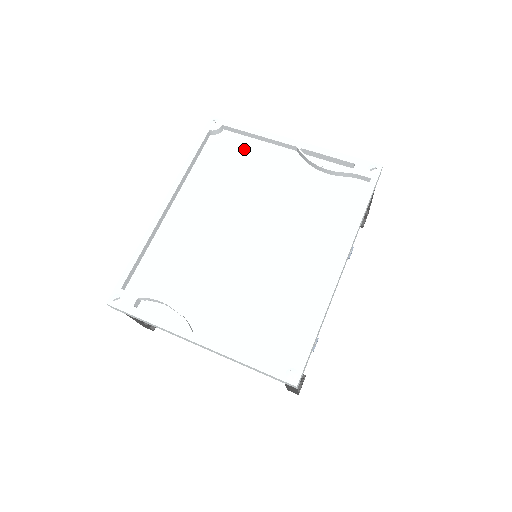
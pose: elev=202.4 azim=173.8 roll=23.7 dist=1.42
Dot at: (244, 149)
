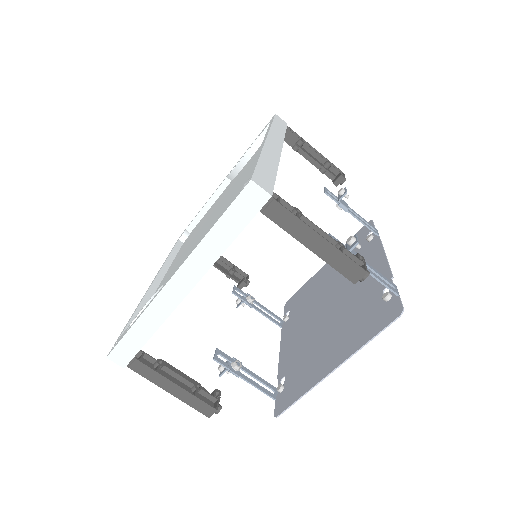
Dot at: occluded
